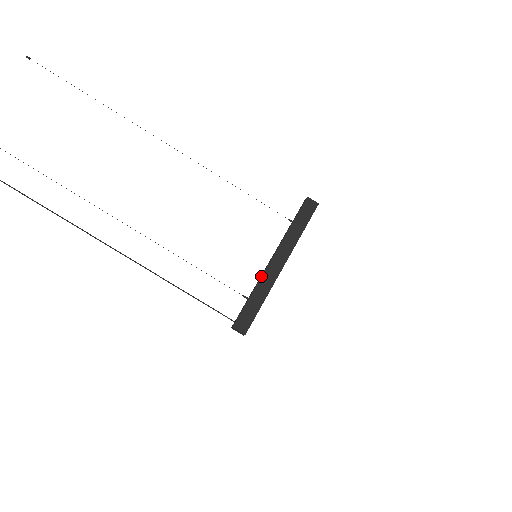
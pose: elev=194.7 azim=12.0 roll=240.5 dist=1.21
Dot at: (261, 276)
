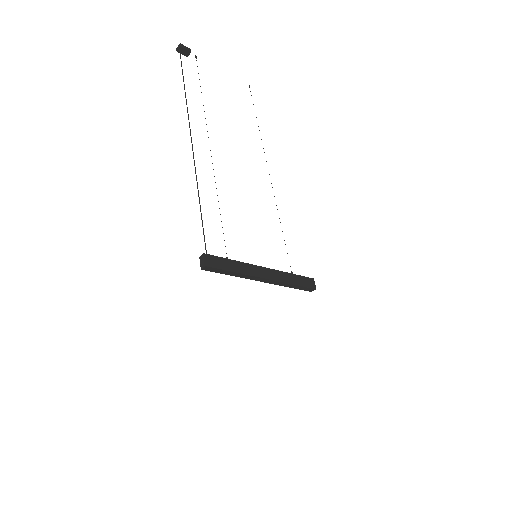
Dot at: occluded
